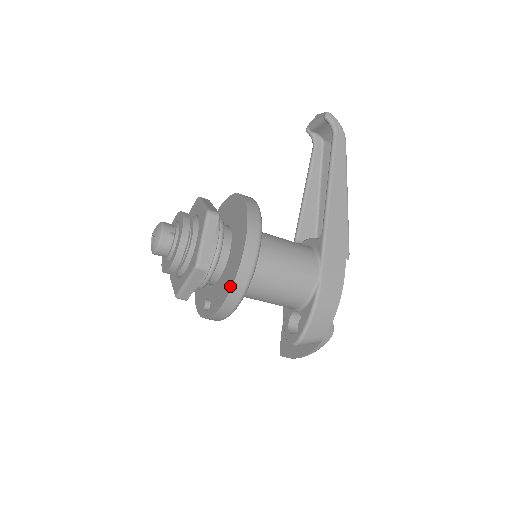
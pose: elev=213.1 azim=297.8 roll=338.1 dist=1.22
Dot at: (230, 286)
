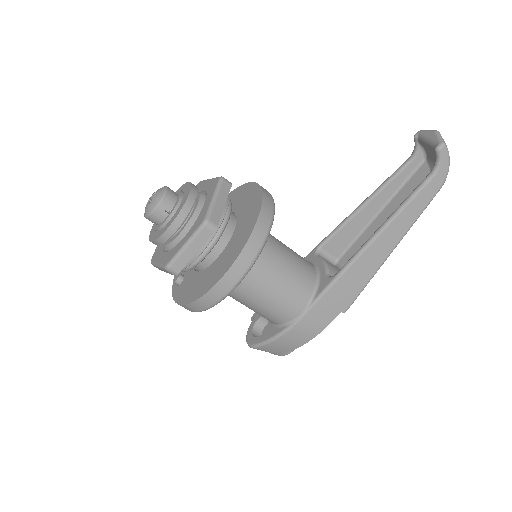
Dot at: (191, 300)
